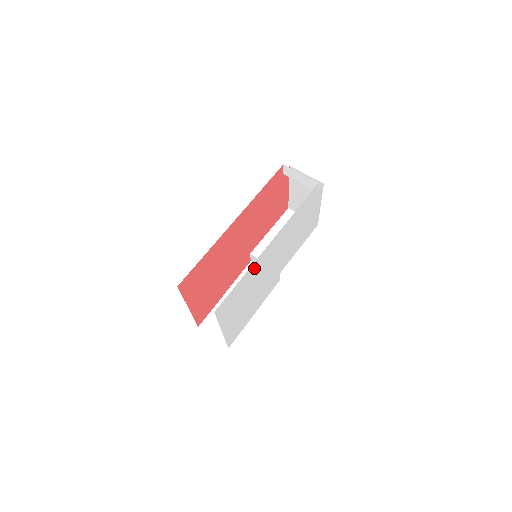
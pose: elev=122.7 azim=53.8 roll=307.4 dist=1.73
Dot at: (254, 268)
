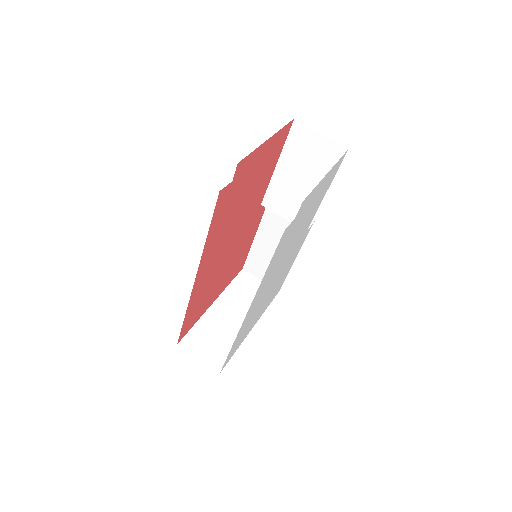
Dot at: (243, 326)
